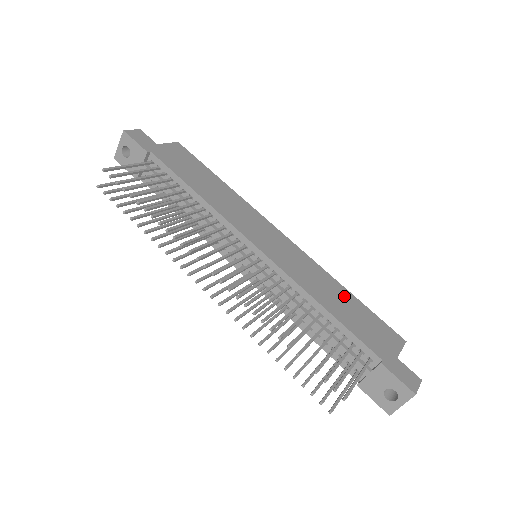
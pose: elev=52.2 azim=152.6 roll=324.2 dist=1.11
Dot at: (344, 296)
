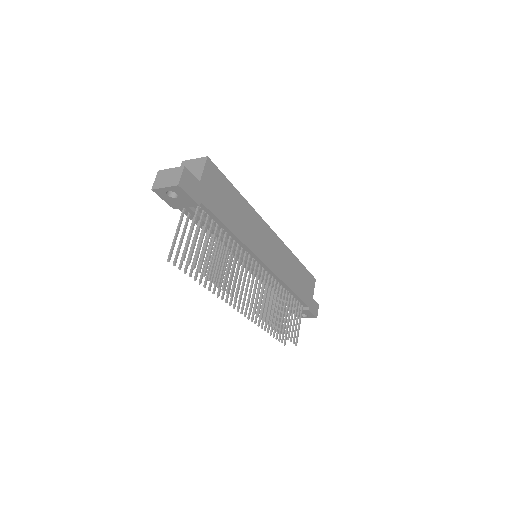
Dot at: (297, 268)
